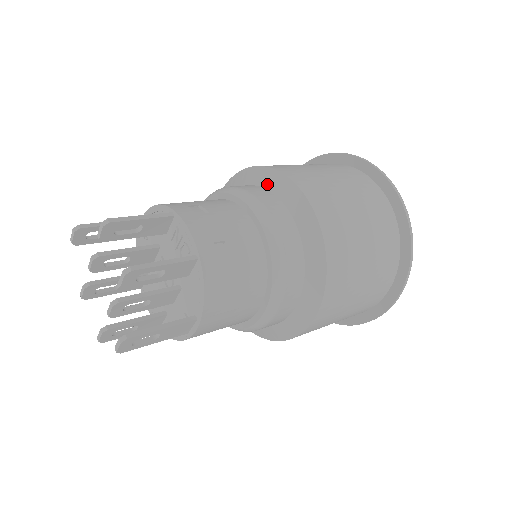
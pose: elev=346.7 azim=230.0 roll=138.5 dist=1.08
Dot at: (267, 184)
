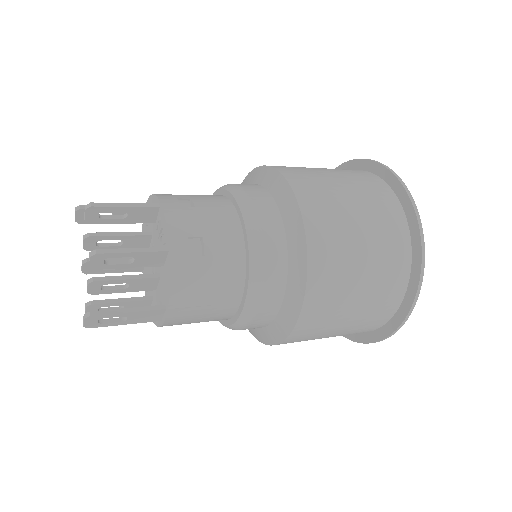
Dot at: (269, 185)
